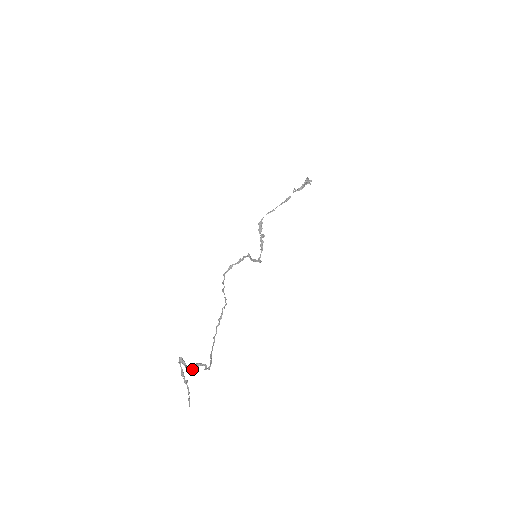
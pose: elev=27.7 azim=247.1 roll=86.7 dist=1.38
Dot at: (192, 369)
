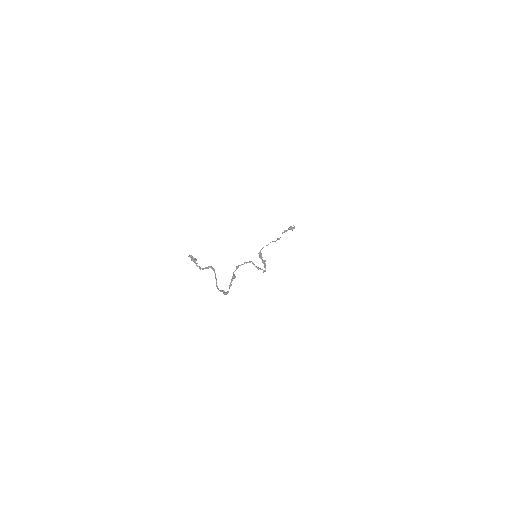
Dot at: (202, 269)
